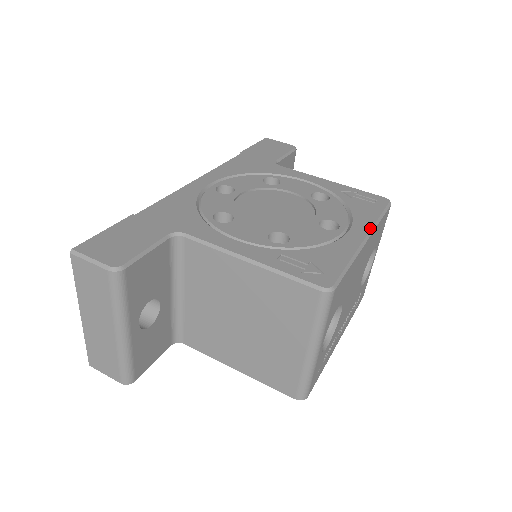
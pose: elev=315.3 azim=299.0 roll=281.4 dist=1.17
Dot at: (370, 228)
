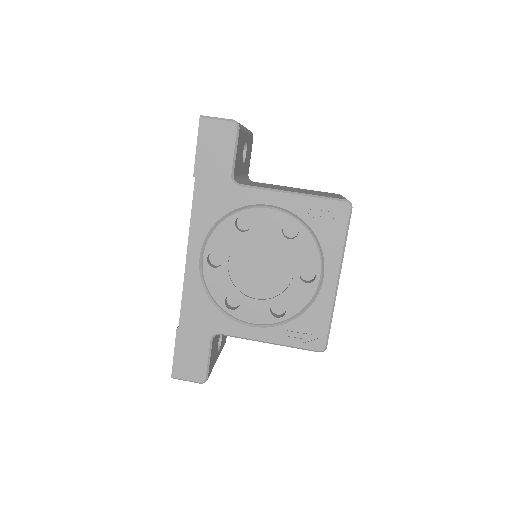
Dot at: (339, 266)
